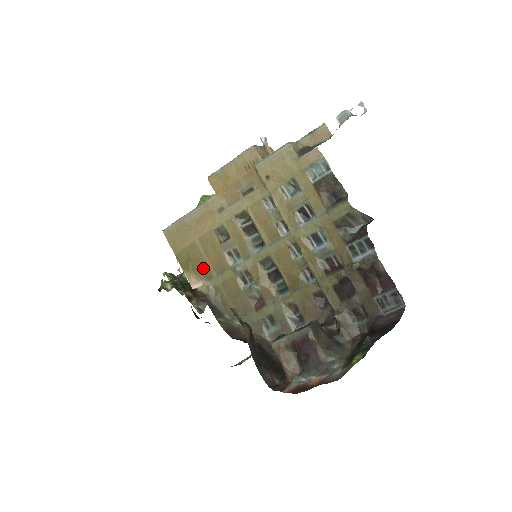
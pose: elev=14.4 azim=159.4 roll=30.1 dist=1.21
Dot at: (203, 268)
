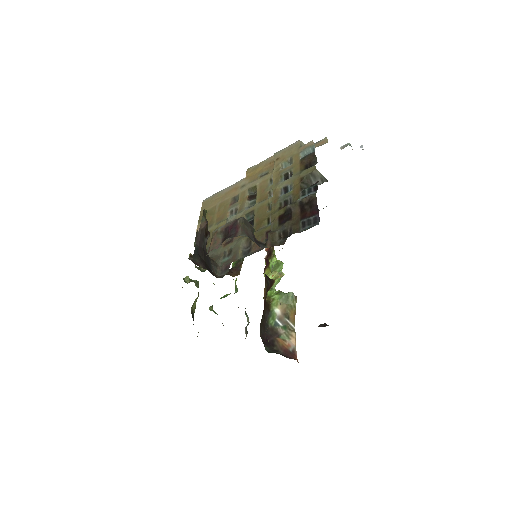
Dot at: (210, 221)
